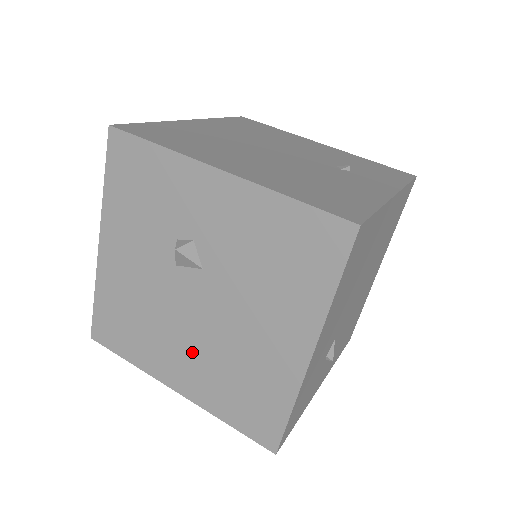
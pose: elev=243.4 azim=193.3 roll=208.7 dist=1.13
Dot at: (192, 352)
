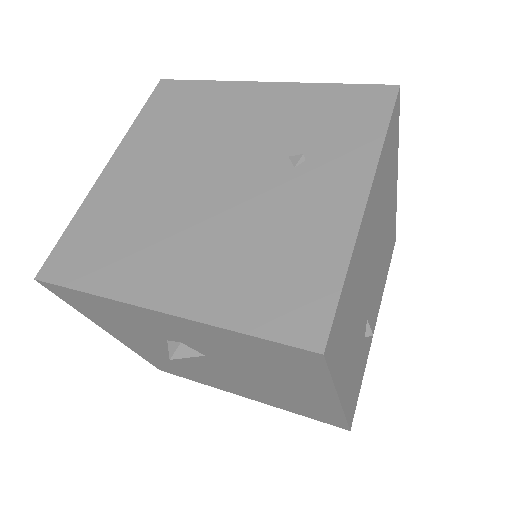
Dot at: (240, 387)
